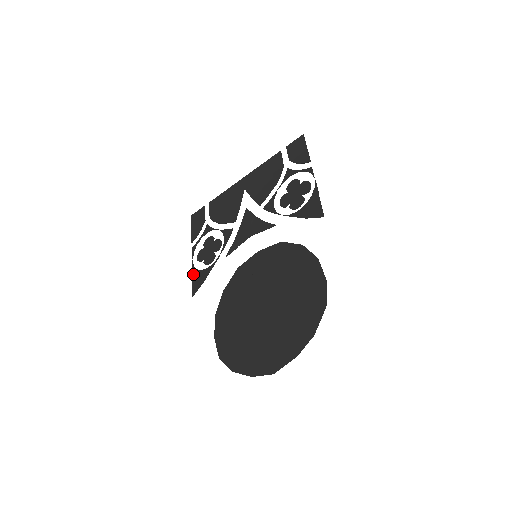
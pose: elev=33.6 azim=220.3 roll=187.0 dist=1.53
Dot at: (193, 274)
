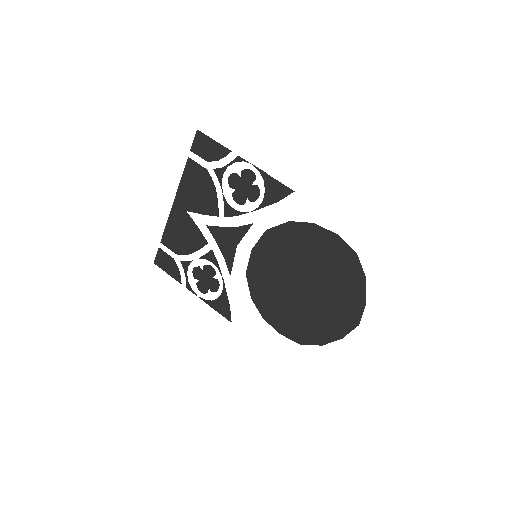
Dot at: (212, 306)
